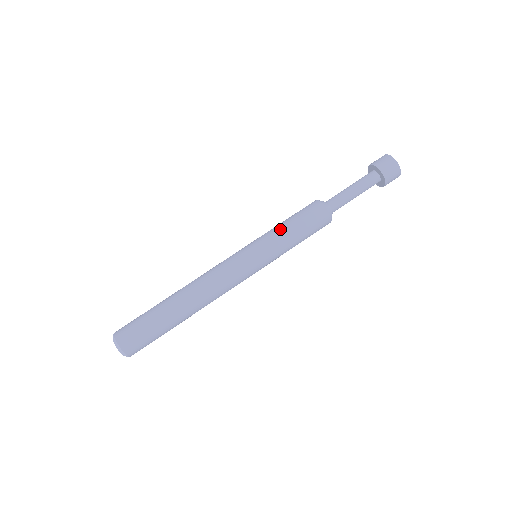
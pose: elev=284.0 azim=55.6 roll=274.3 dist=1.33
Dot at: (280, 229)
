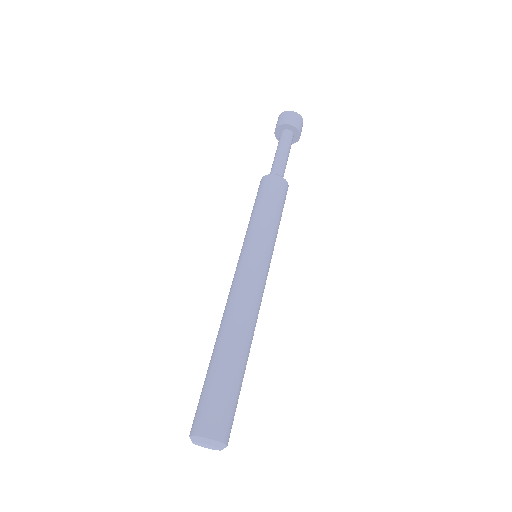
Dot at: (268, 217)
